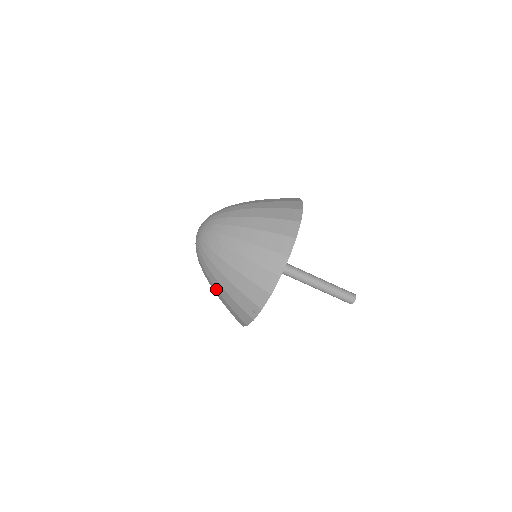
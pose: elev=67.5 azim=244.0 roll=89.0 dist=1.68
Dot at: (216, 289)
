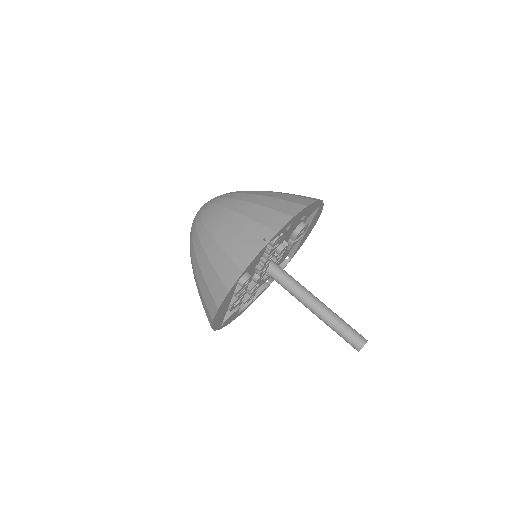
Dot at: (212, 236)
